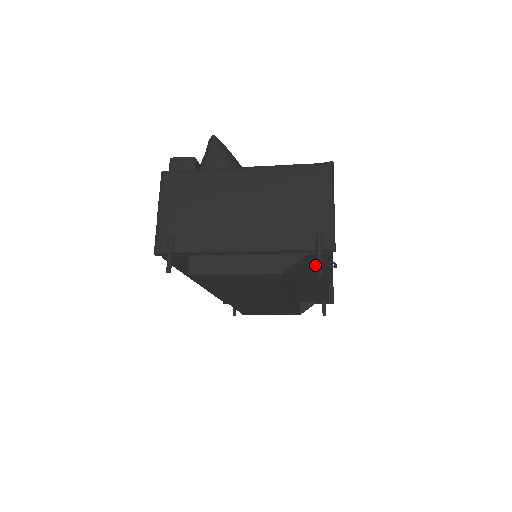
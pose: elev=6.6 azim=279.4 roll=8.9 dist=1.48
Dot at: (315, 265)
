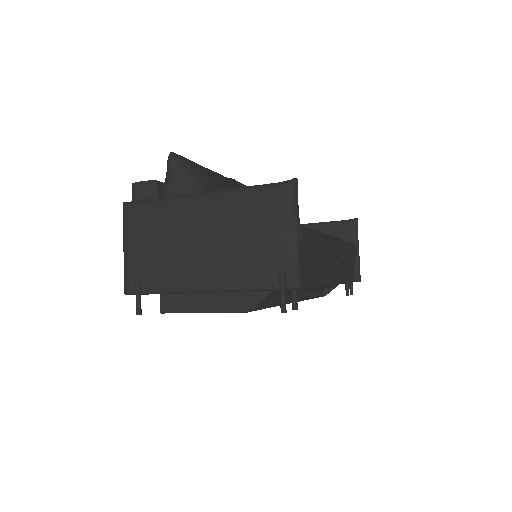
Dot at: occluded
